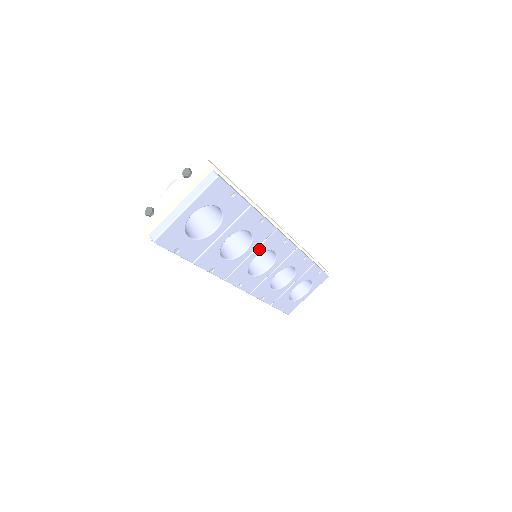
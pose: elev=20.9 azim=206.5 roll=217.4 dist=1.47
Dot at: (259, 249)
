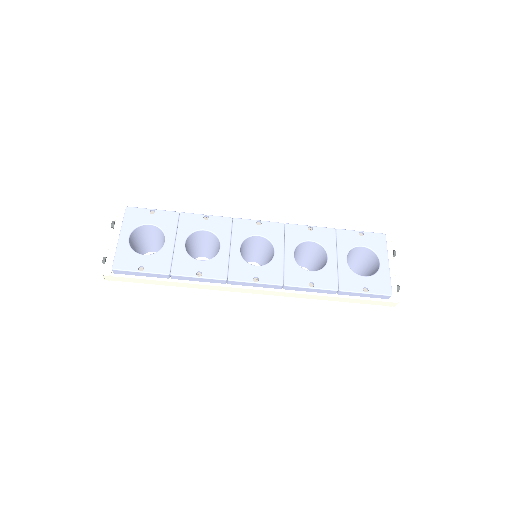
Dot at: (235, 240)
